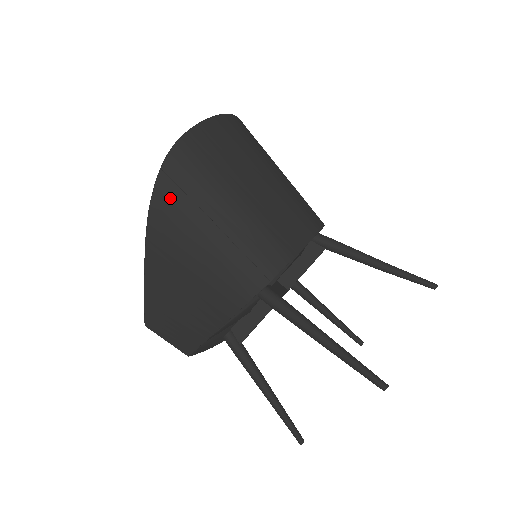
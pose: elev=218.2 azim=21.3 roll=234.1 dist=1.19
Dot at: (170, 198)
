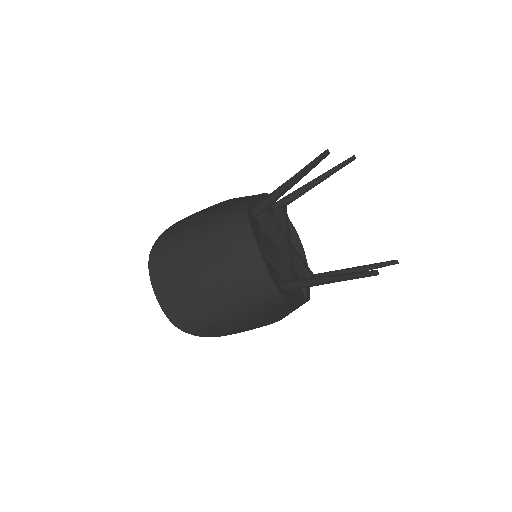
Dot at: (207, 330)
